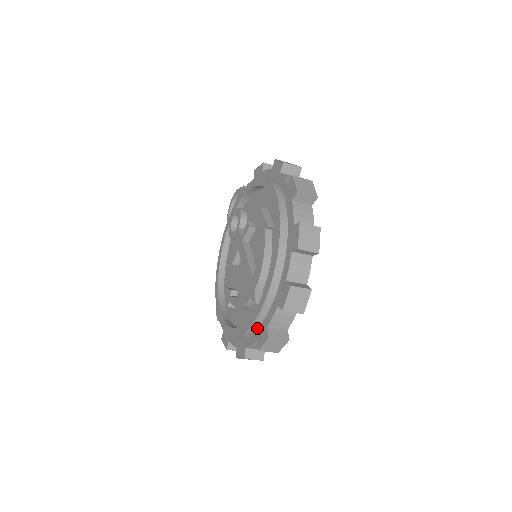
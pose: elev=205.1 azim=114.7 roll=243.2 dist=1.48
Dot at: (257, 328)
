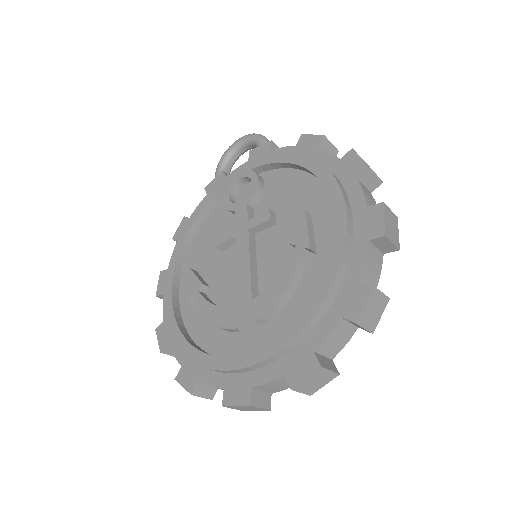
Dot at: (231, 373)
